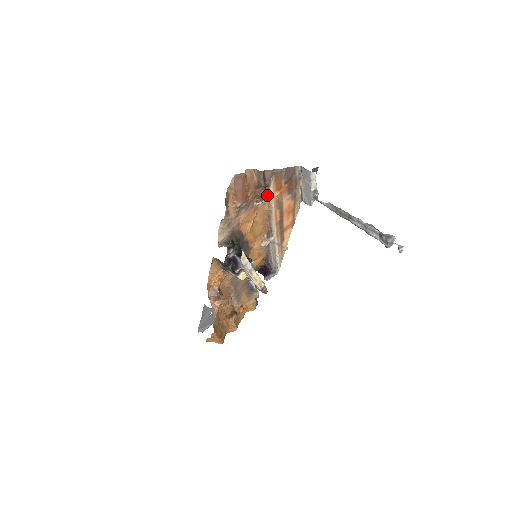
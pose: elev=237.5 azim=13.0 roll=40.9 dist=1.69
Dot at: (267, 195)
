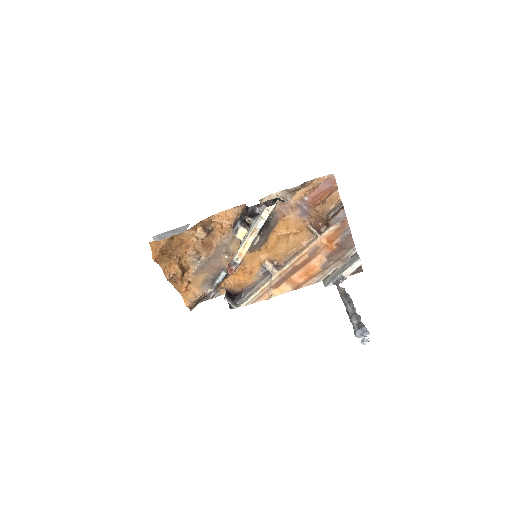
Dot at: (319, 232)
